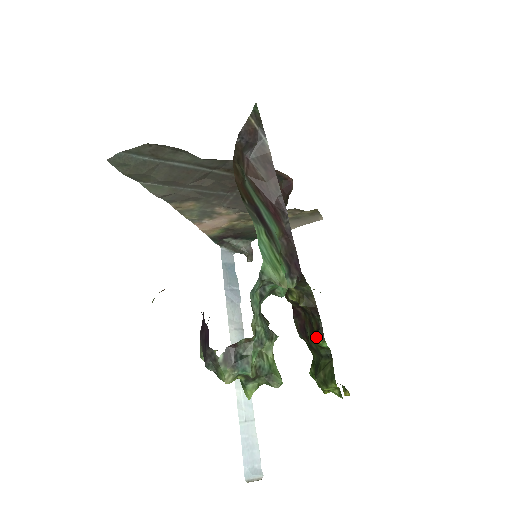
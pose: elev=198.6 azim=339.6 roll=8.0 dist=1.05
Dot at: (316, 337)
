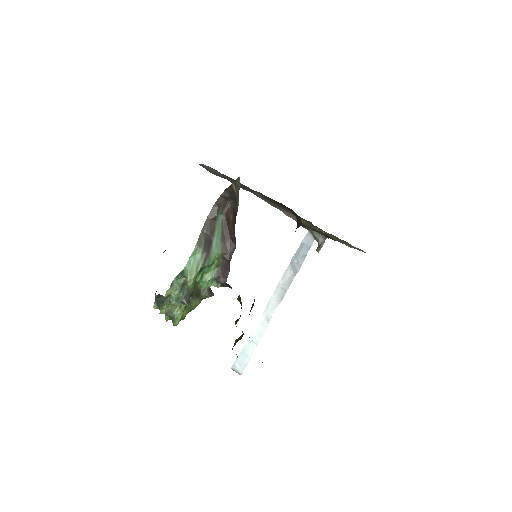
Dot at: (237, 321)
